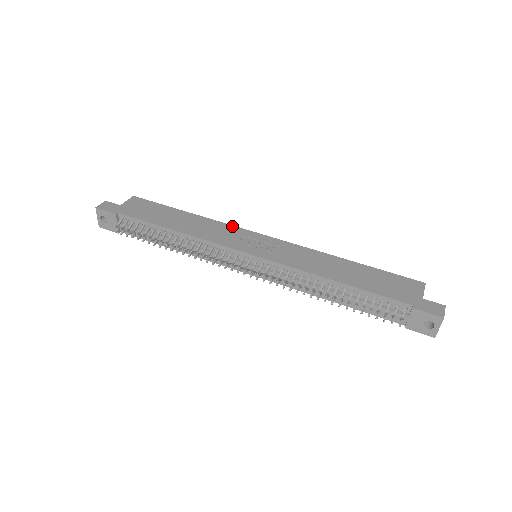
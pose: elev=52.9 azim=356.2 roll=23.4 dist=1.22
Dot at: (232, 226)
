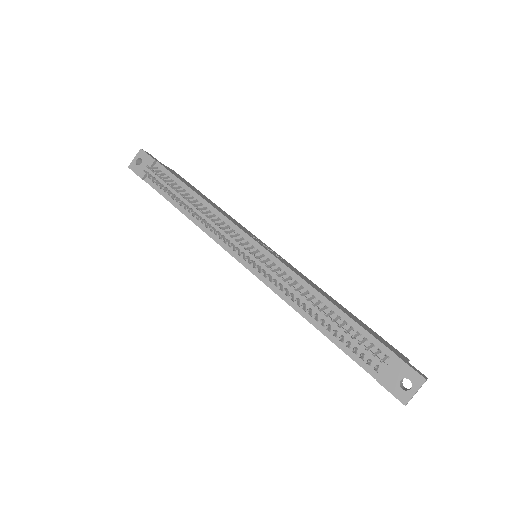
Dot at: occluded
